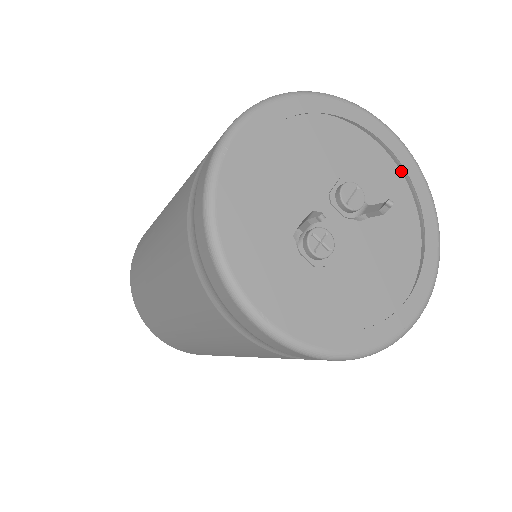
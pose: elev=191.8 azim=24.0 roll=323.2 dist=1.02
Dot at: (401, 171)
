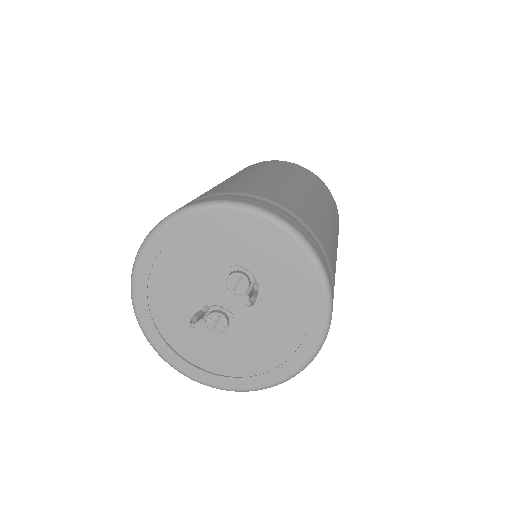
Dot at: occluded
